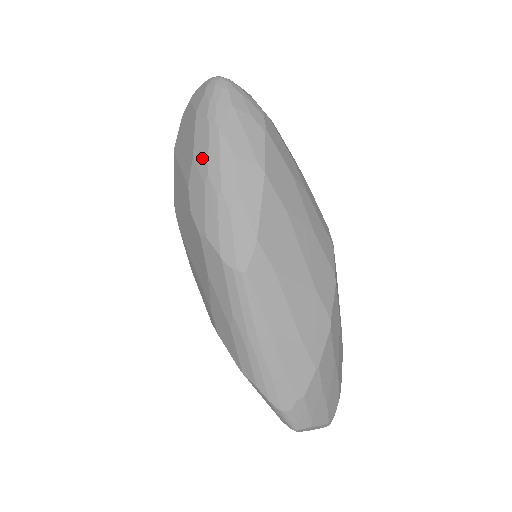
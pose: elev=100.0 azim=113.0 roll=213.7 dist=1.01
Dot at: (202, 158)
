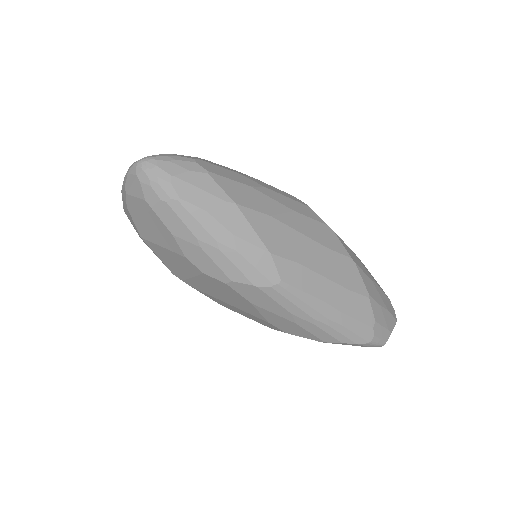
Dot at: (182, 231)
